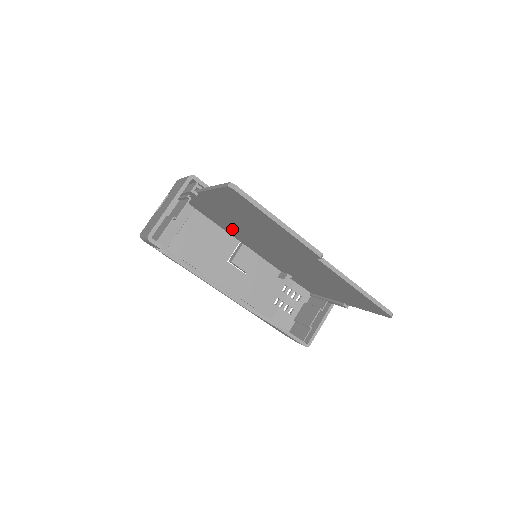
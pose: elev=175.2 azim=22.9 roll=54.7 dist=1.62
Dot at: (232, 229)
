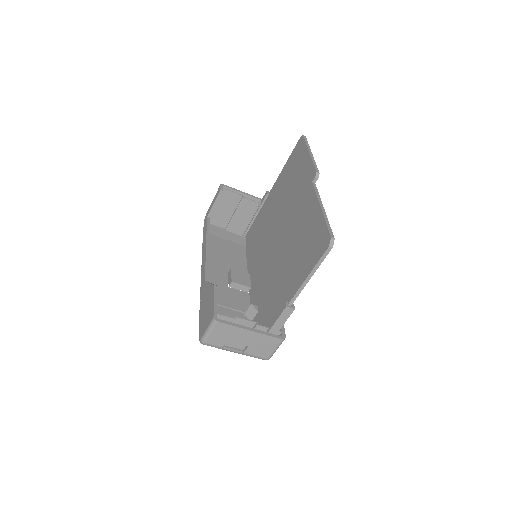
Dot at: (258, 246)
